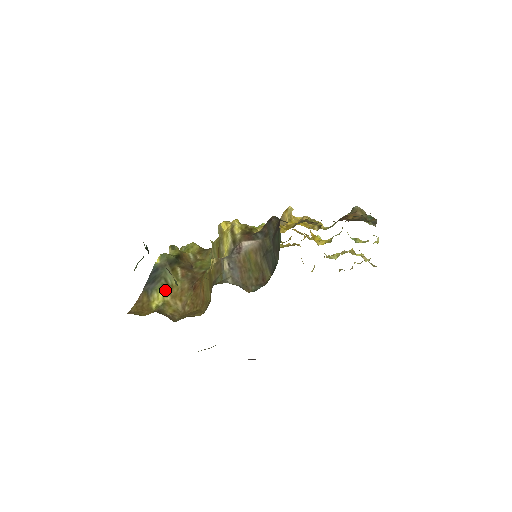
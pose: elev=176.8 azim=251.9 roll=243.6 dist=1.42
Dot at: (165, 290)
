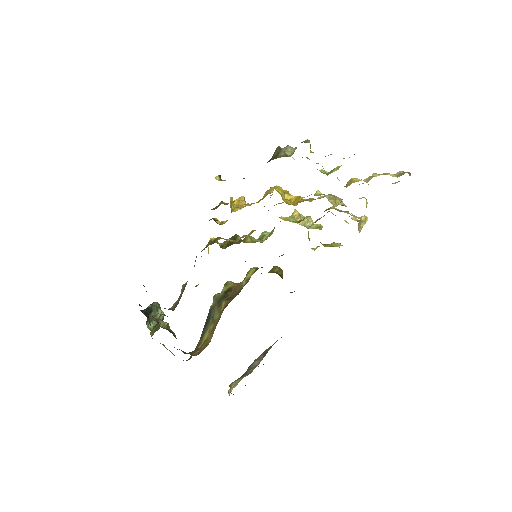
Dot at: (210, 328)
